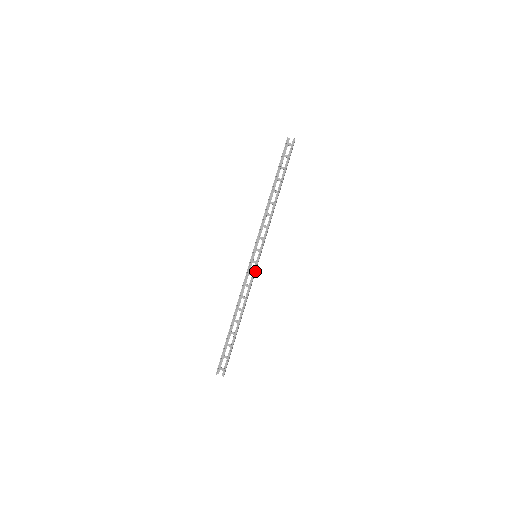
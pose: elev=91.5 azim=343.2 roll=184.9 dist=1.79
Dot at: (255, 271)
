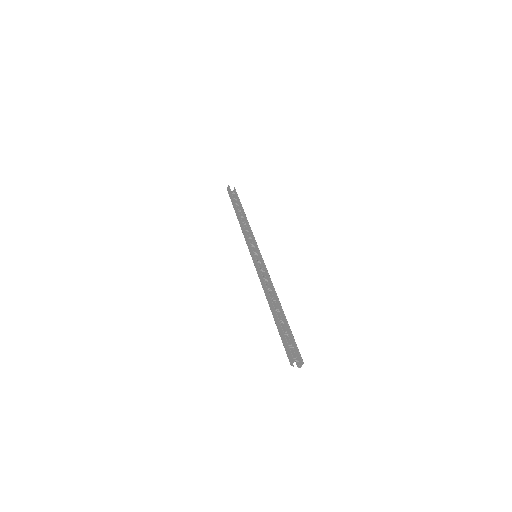
Dot at: (264, 266)
